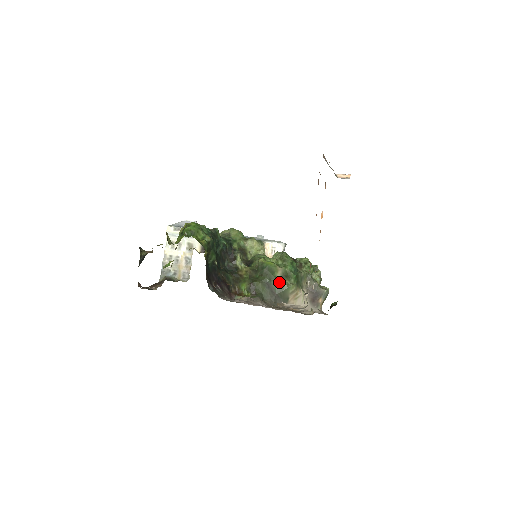
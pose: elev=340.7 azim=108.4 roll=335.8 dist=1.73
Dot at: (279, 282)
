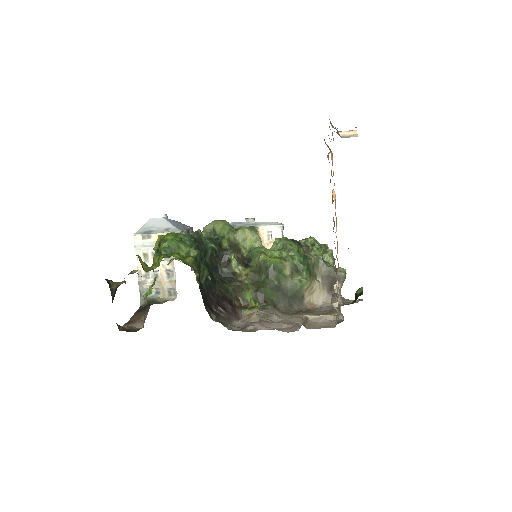
Dot at: (290, 281)
